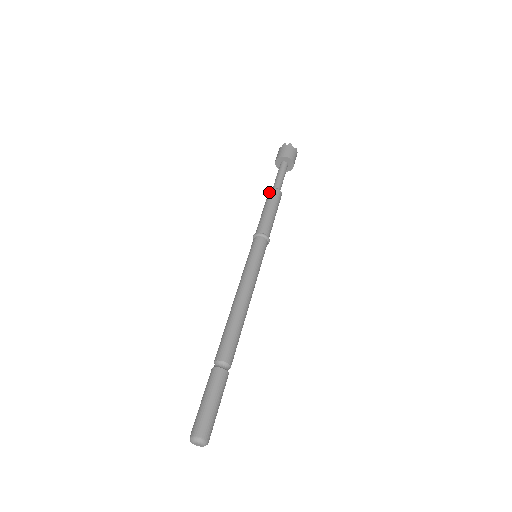
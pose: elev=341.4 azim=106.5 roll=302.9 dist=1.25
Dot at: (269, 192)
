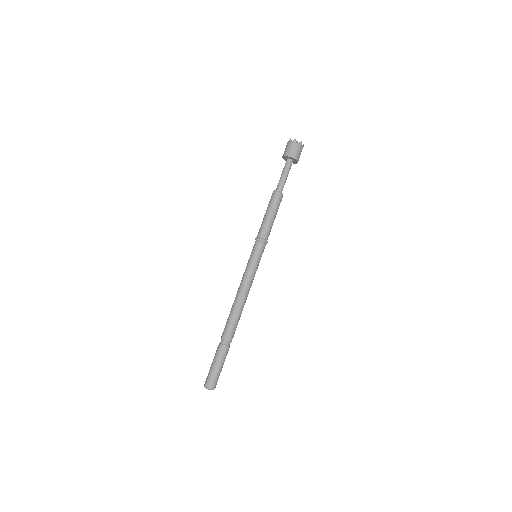
Dot at: (272, 195)
